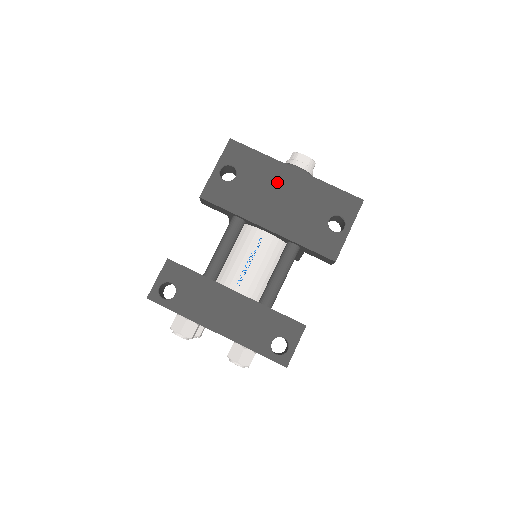
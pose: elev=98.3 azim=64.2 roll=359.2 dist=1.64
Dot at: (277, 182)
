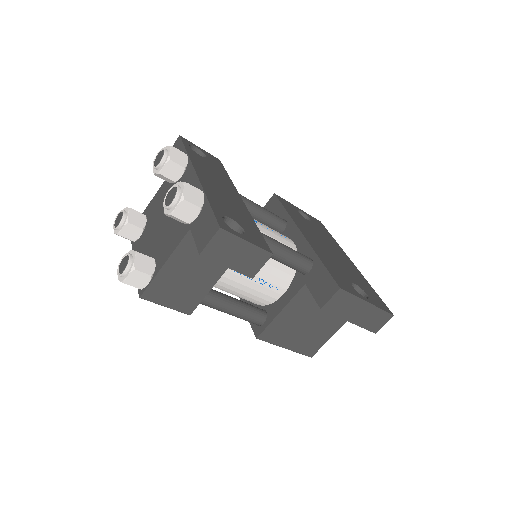
Dot at: (333, 247)
